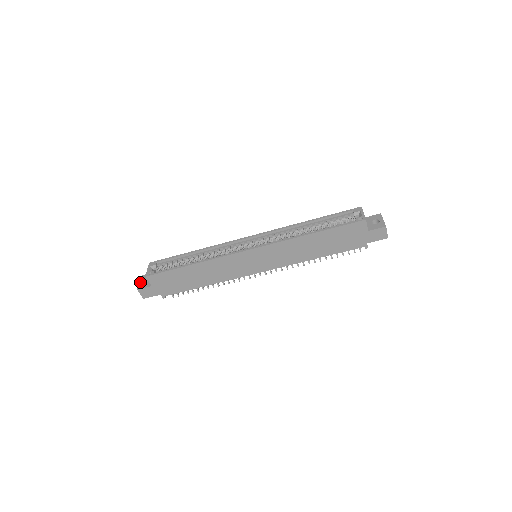
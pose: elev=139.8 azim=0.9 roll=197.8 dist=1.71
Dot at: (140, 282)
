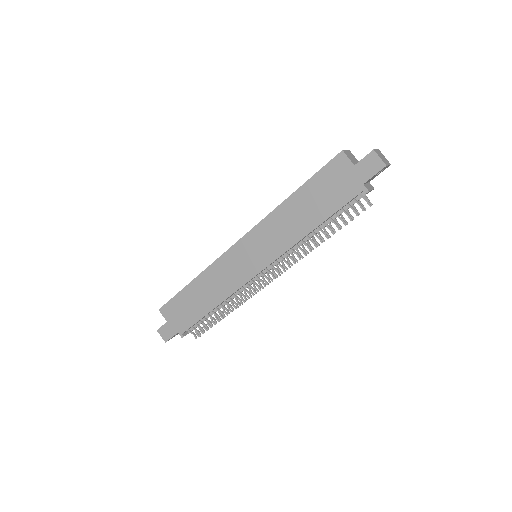
Dot at: occluded
